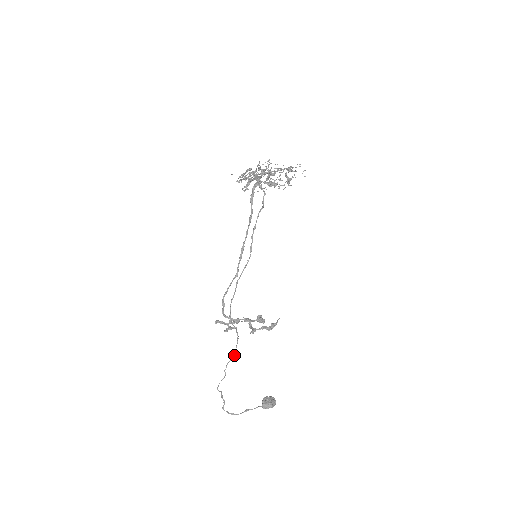
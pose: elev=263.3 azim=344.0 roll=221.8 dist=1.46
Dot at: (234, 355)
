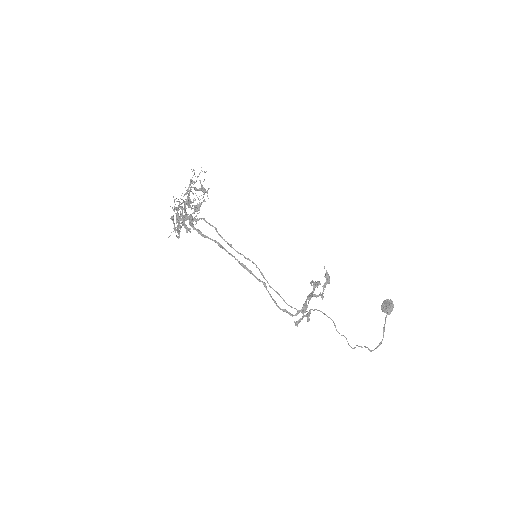
Dot at: occluded
